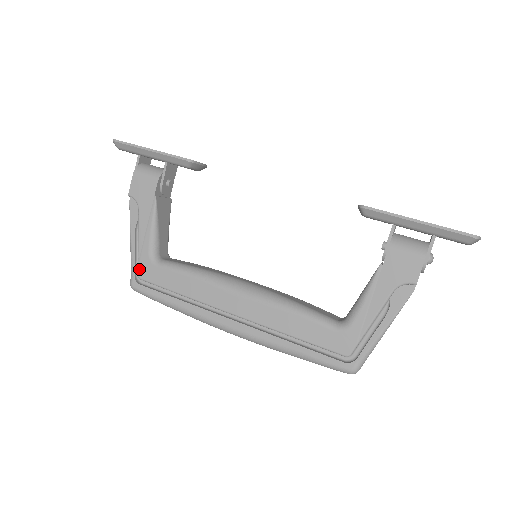
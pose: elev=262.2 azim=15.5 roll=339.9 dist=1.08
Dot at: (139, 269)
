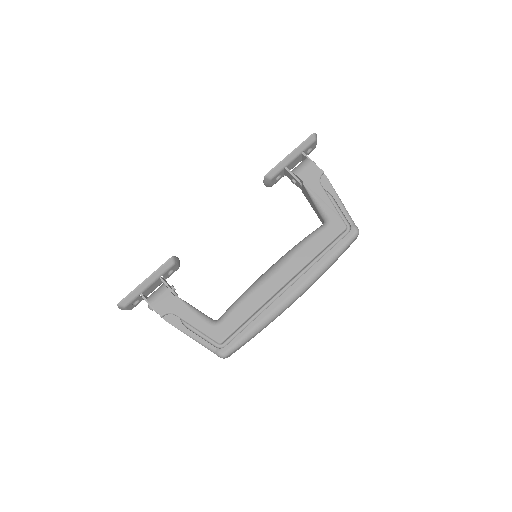
Dot at: (215, 339)
